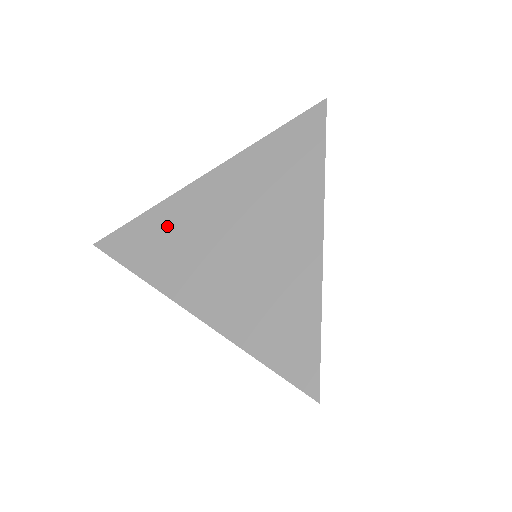
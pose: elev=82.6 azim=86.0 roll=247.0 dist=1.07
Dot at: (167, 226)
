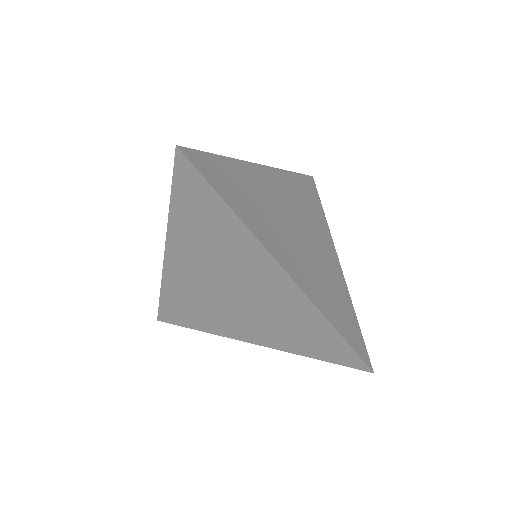
Dot at: (182, 297)
